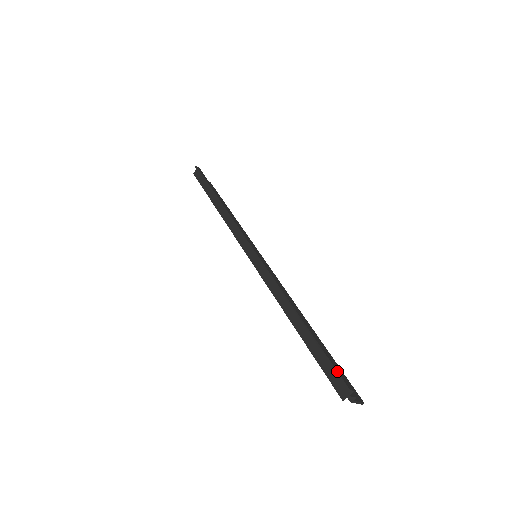
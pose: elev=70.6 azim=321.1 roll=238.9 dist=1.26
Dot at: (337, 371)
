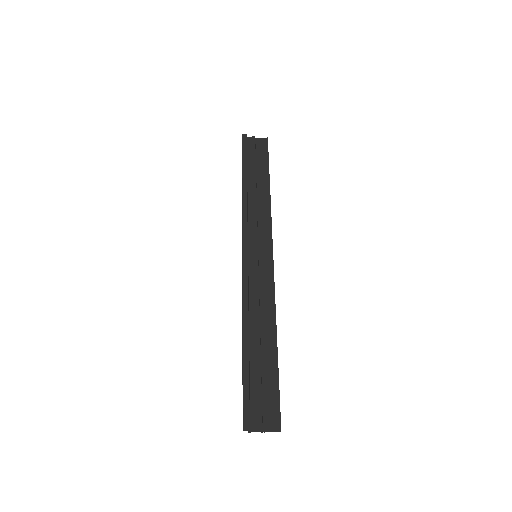
Dot at: (243, 410)
